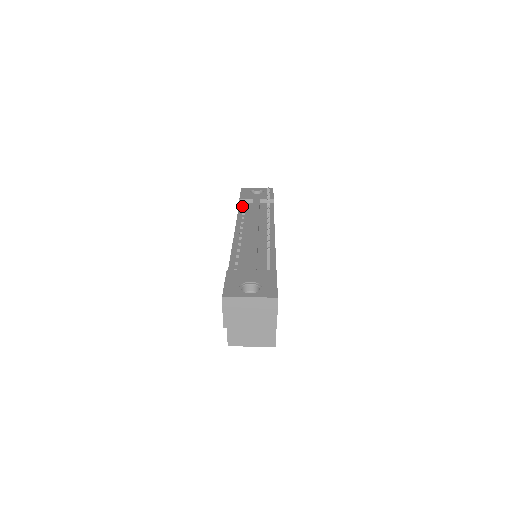
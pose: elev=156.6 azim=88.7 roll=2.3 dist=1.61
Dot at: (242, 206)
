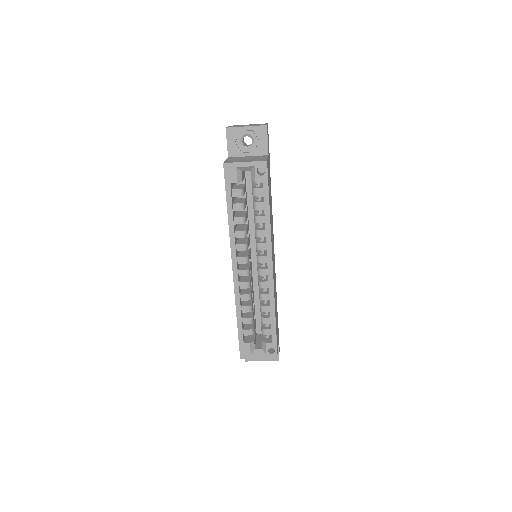
Dot at: occluded
